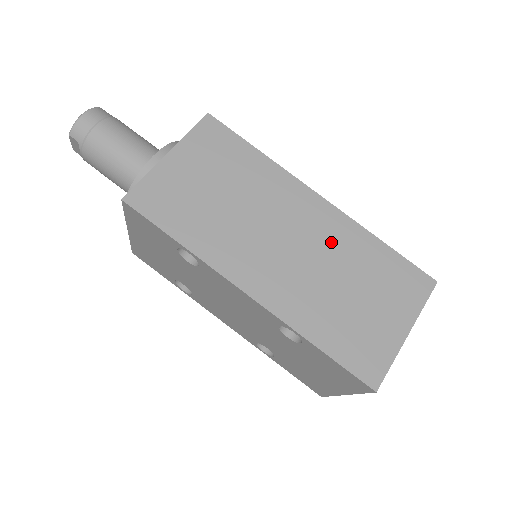
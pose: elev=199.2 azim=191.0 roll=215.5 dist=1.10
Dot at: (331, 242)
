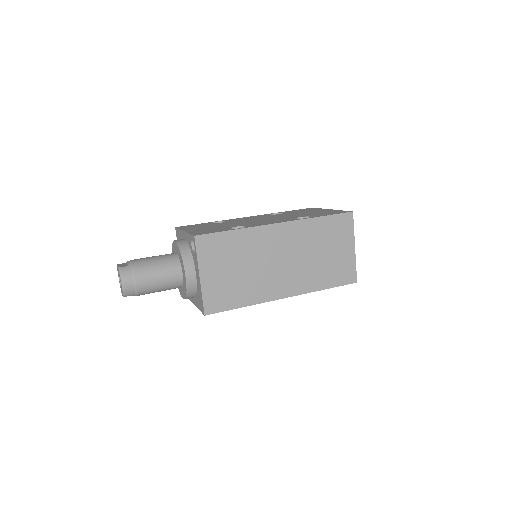
Dot at: (299, 241)
